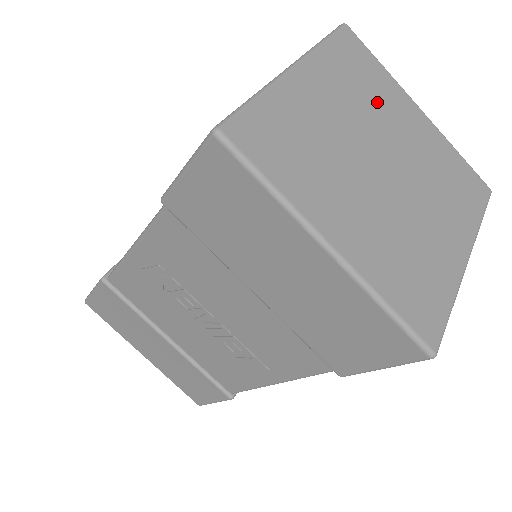
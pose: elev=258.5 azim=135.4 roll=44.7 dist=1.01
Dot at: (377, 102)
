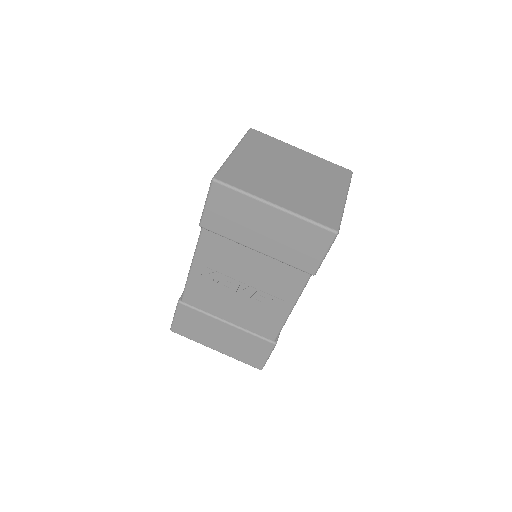
Dot at: (277, 152)
